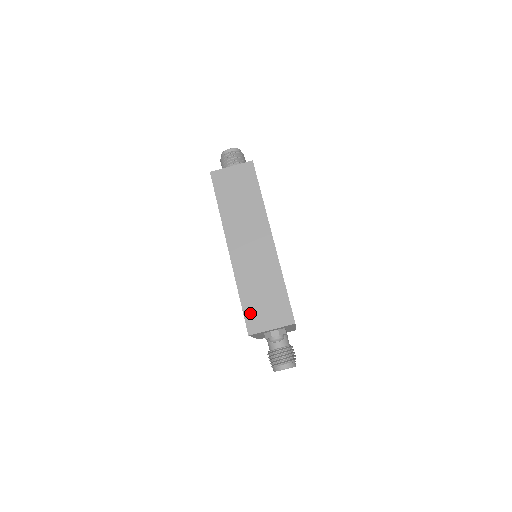
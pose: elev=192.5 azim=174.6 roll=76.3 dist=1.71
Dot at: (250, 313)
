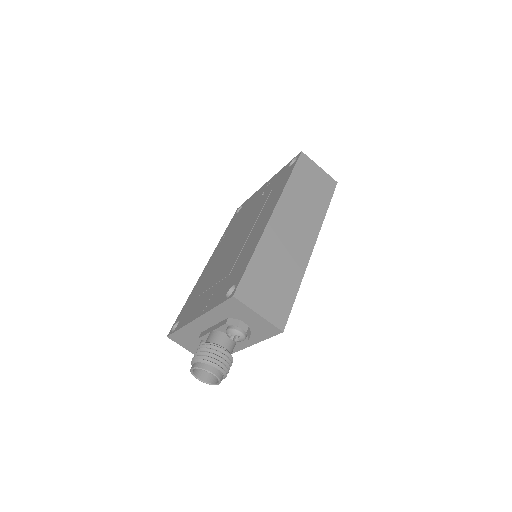
Dot at: (250, 279)
